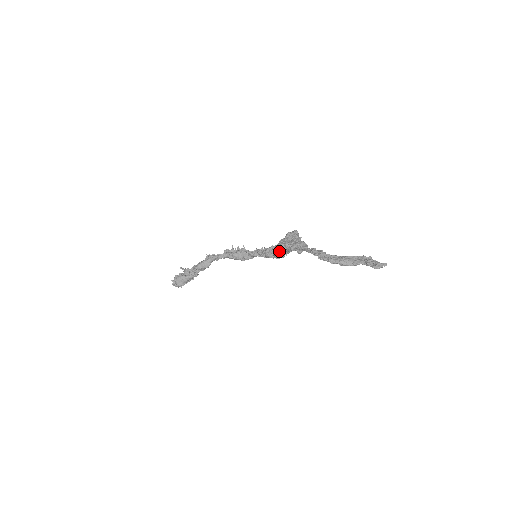
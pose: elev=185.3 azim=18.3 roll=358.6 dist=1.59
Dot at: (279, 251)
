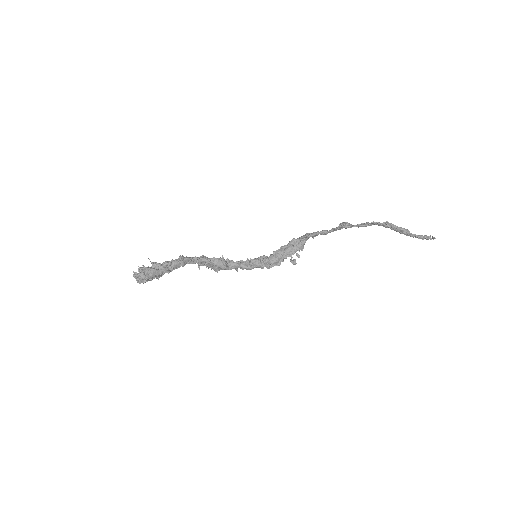
Dot at: (323, 230)
